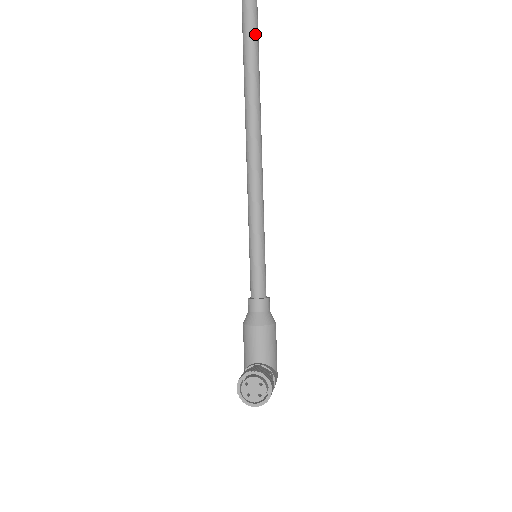
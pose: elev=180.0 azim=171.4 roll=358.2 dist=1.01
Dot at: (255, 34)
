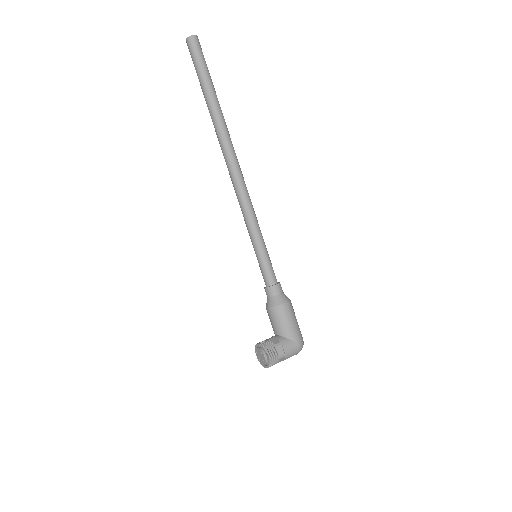
Dot at: (206, 89)
